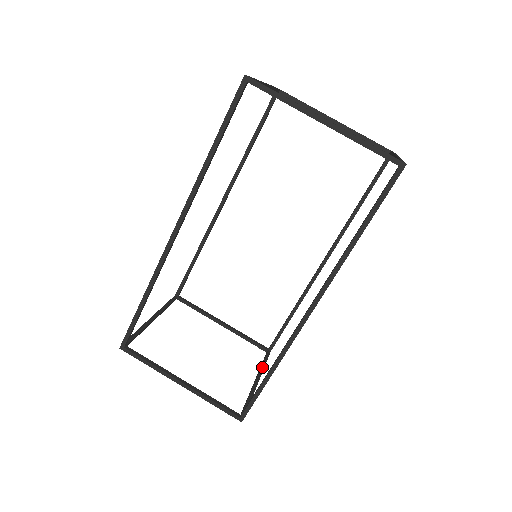
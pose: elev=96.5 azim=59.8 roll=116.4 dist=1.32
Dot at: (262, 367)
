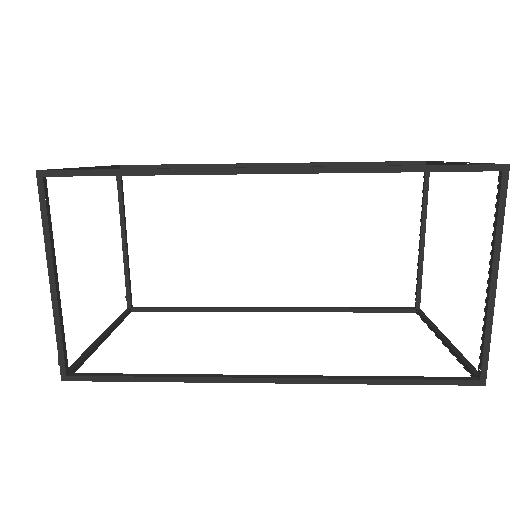
Dot at: (117, 325)
